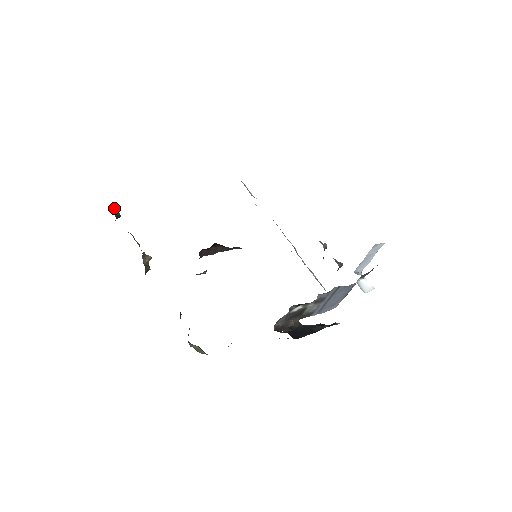
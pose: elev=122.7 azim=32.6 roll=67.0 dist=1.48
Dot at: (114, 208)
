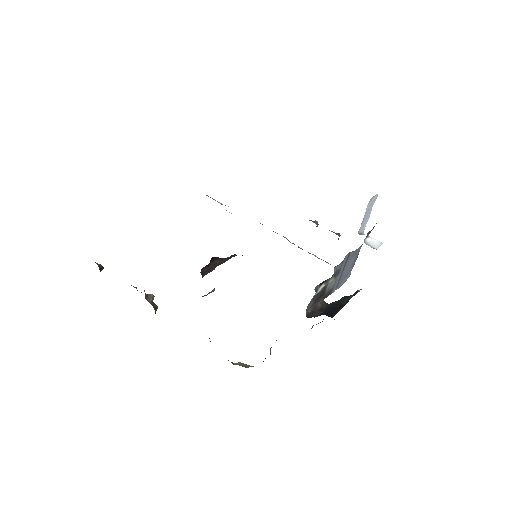
Dot at: occluded
